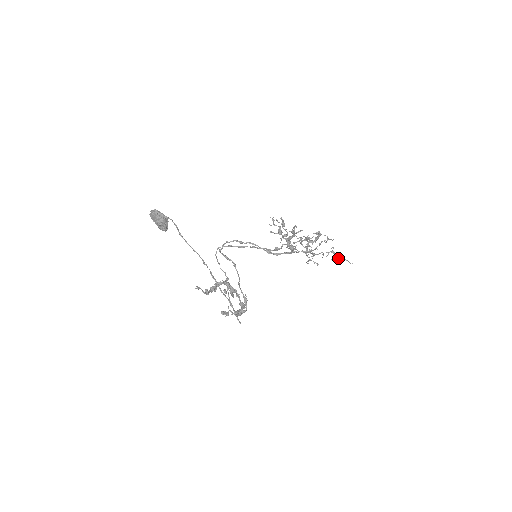
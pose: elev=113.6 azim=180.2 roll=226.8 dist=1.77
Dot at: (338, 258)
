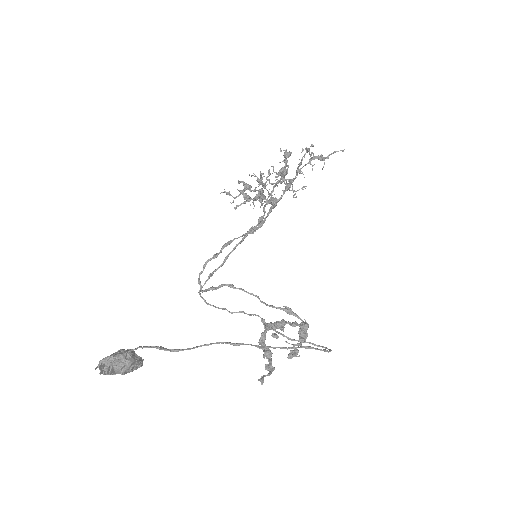
Dot at: occluded
